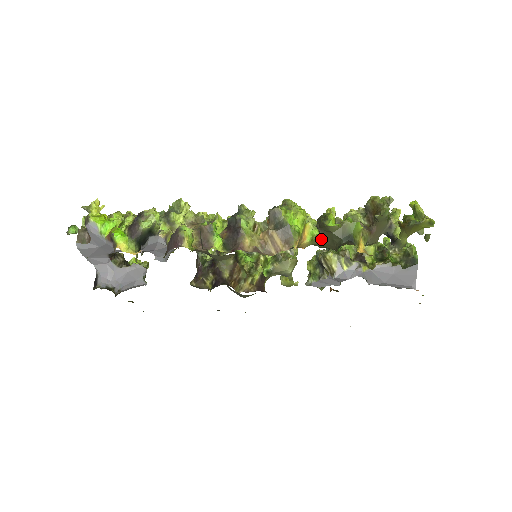
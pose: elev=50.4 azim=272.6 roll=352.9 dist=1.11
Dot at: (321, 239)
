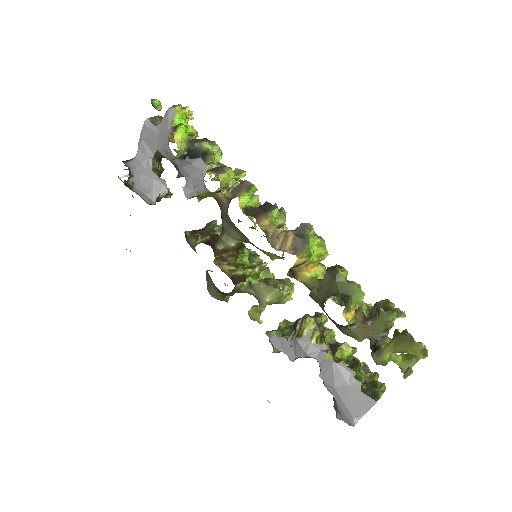
Dot at: (321, 283)
